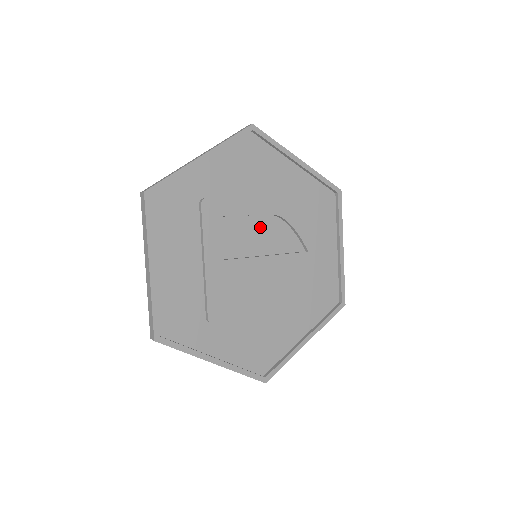
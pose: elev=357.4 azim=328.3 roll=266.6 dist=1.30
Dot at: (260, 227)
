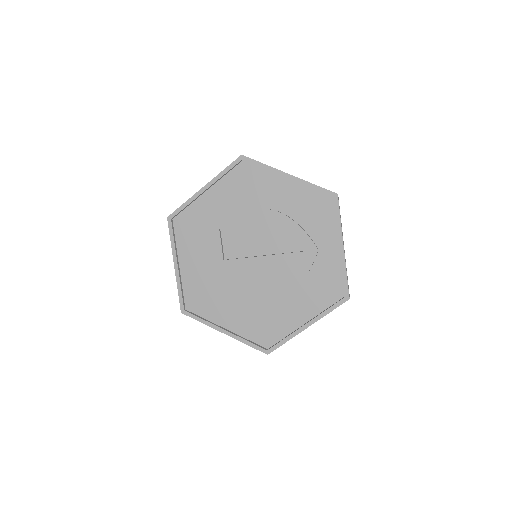
Dot at: (257, 233)
